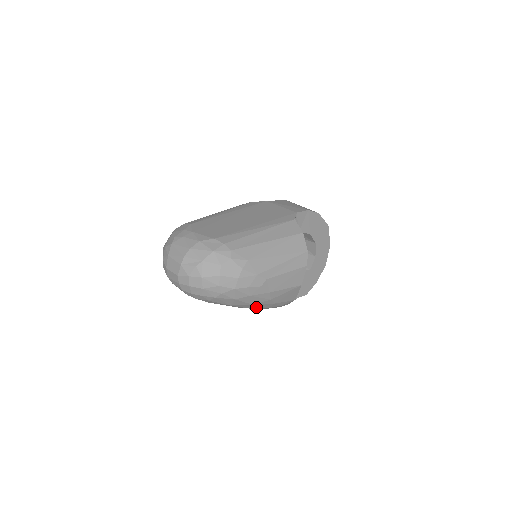
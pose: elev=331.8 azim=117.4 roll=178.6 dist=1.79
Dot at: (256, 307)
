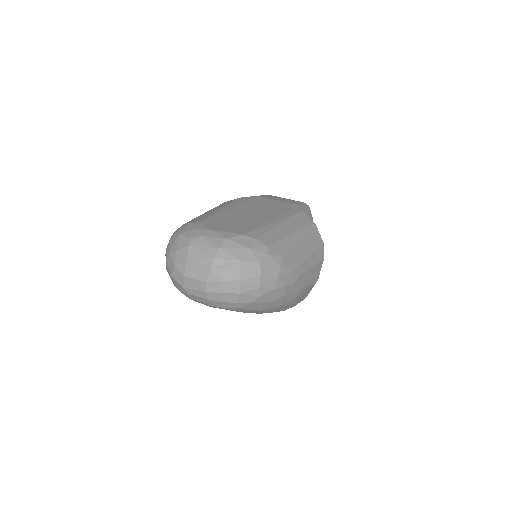
Dot at: (278, 310)
